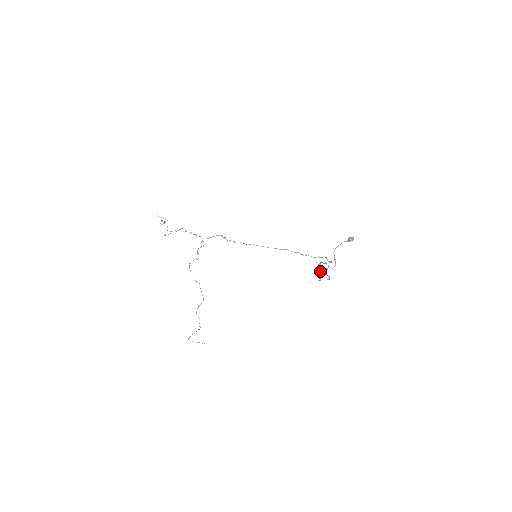
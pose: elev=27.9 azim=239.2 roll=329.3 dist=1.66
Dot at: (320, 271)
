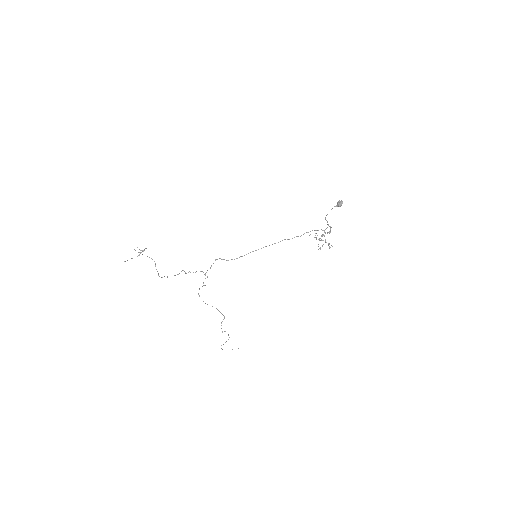
Dot at: occluded
